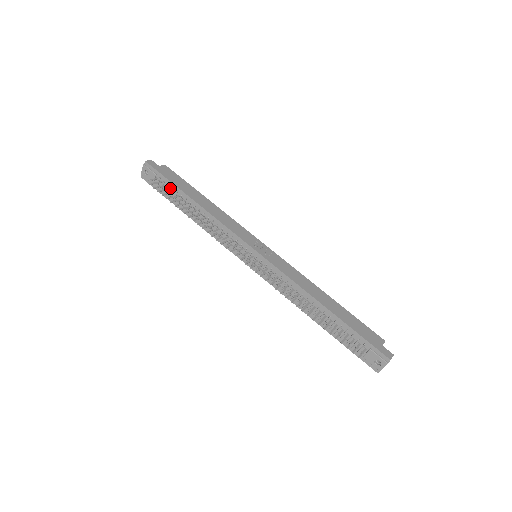
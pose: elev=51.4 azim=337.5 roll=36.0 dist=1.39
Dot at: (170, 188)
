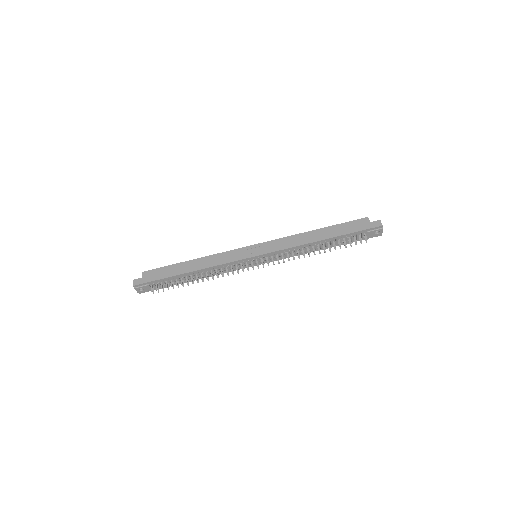
Dot at: (166, 281)
